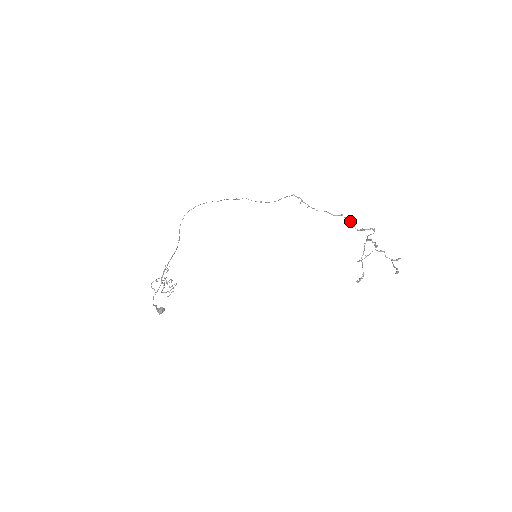
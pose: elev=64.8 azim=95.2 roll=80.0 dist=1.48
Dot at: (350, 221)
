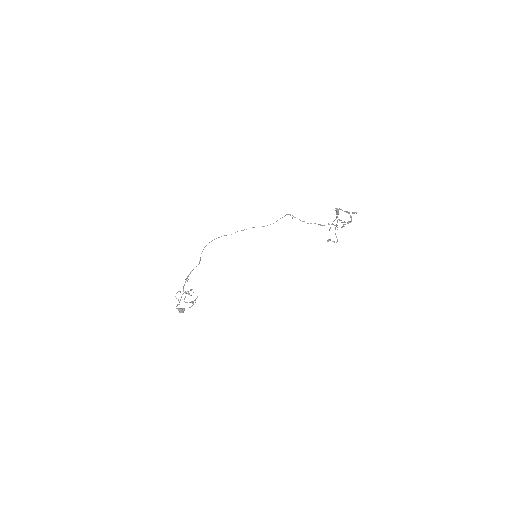
Dot at: (335, 225)
